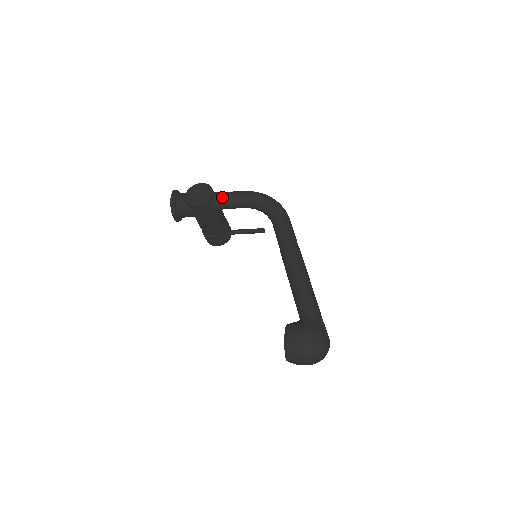
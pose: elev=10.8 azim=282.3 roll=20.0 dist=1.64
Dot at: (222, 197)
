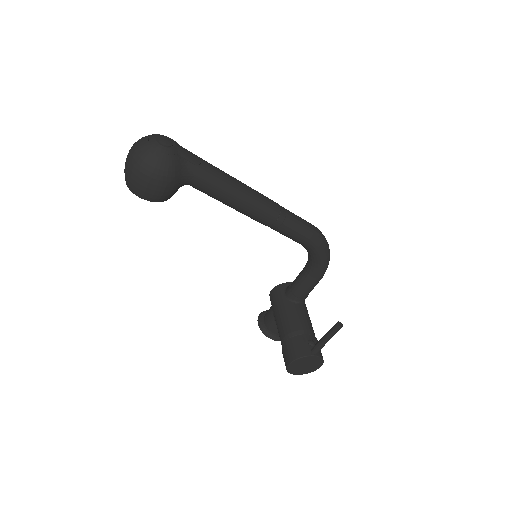
Dot at: occluded
